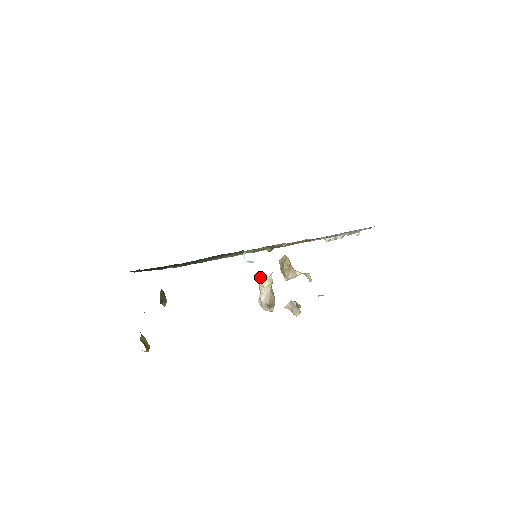
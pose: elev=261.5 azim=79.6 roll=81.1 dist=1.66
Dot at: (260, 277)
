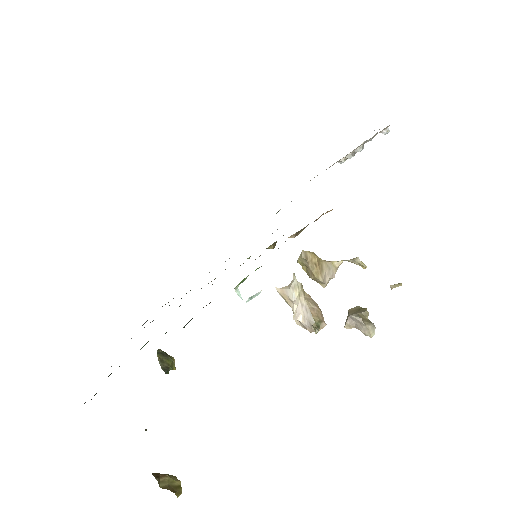
Dot at: (279, 288)
